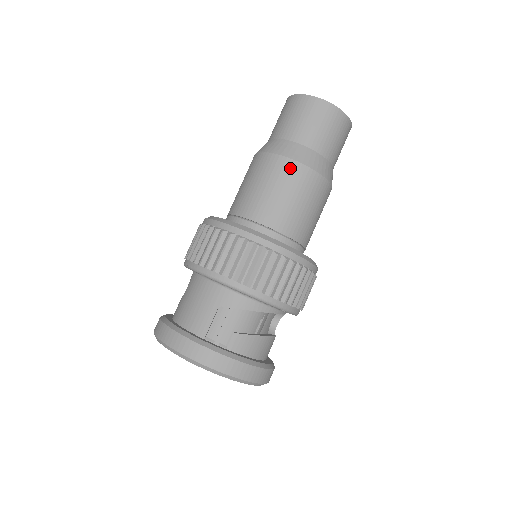
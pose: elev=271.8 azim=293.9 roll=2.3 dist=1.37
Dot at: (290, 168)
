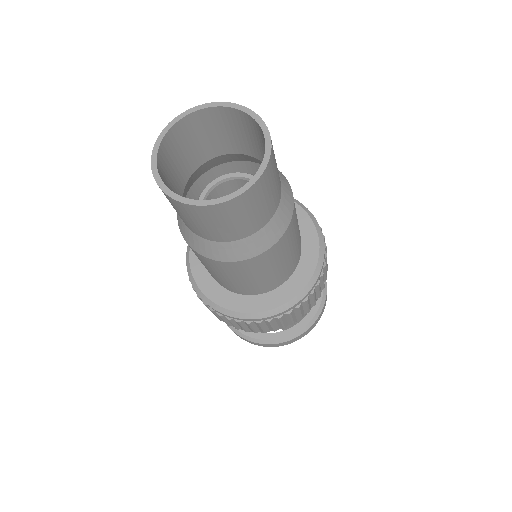
Dot at: (235, 267)
